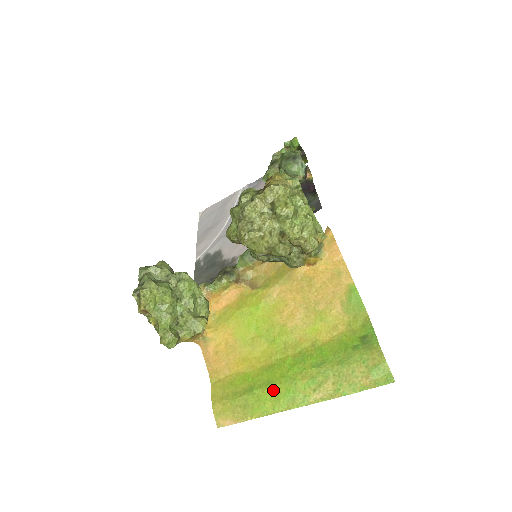
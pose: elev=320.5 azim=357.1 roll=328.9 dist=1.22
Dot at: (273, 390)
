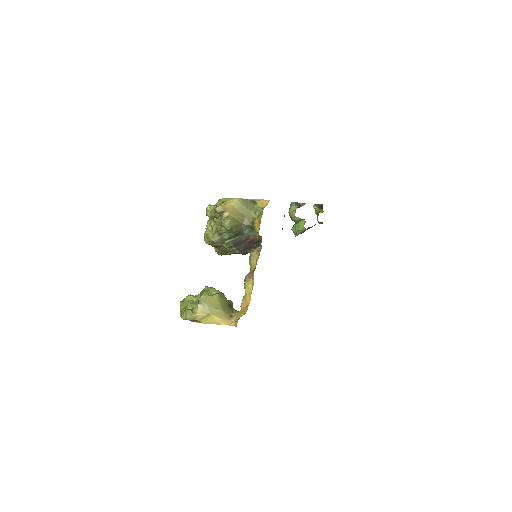
Dot at: occluded
